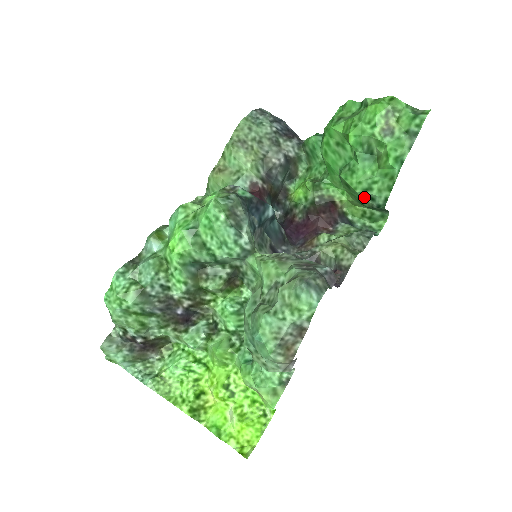
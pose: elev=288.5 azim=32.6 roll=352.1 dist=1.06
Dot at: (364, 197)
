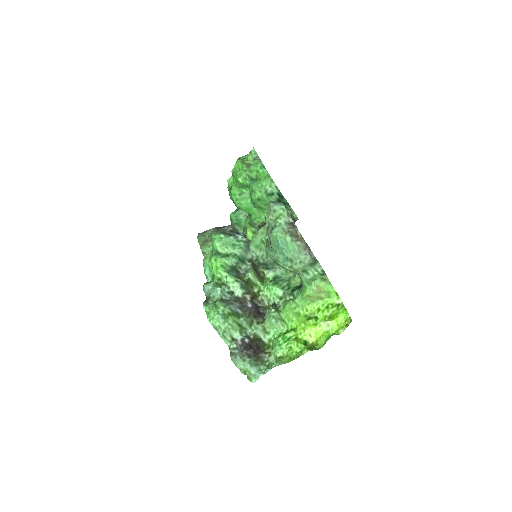
Dot at: (269, 197)
